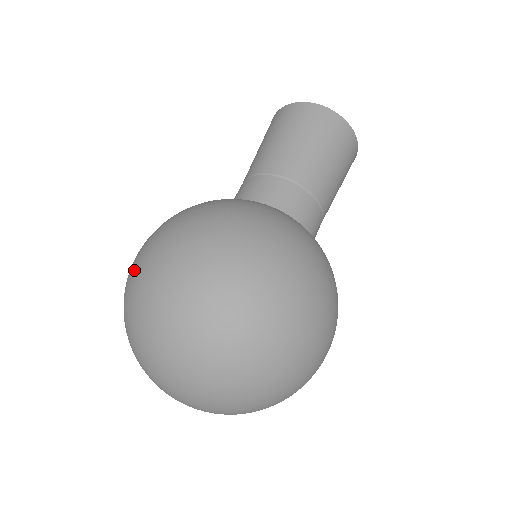
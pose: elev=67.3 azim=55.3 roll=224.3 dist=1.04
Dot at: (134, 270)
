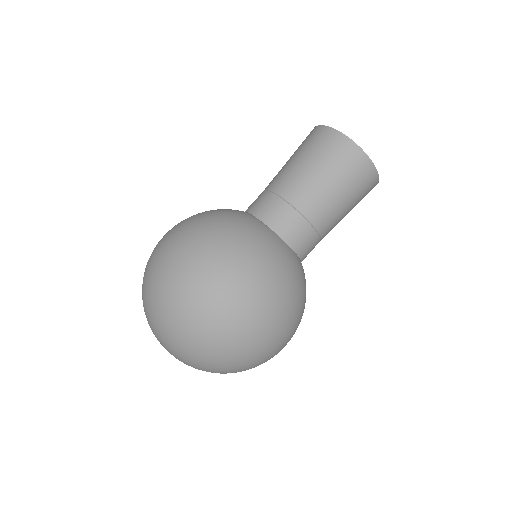
Dot at: occluded
